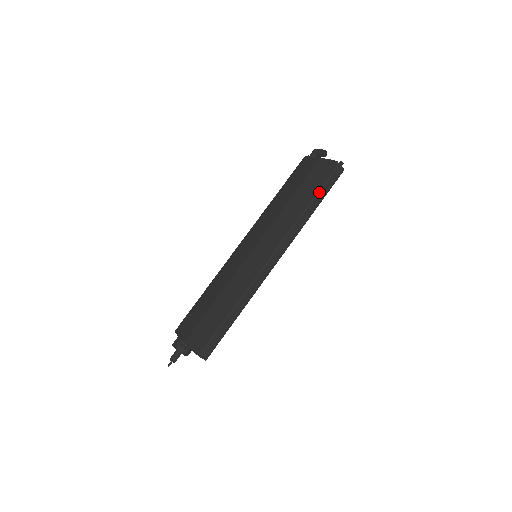
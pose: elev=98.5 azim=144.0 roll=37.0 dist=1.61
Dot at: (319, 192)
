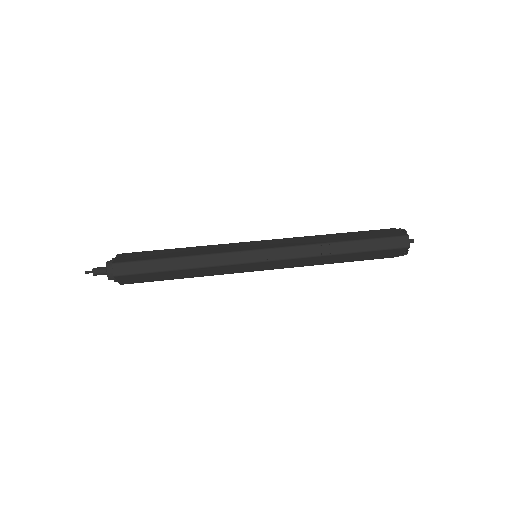
Dot at: (365, 240)
